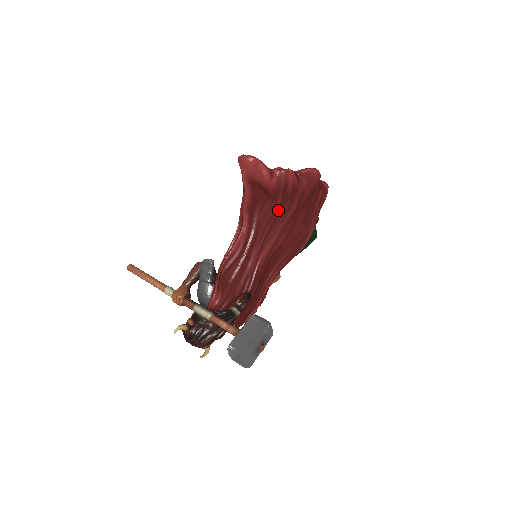
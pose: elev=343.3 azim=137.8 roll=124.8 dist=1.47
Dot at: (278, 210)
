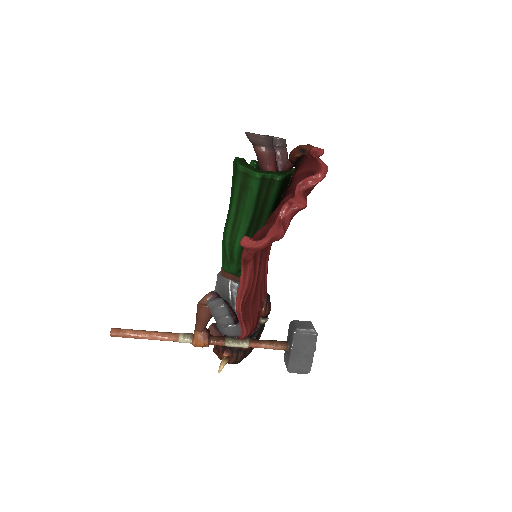
Dot at: occluded
